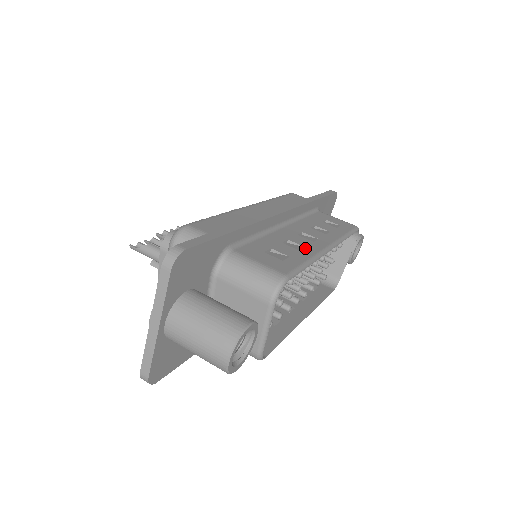
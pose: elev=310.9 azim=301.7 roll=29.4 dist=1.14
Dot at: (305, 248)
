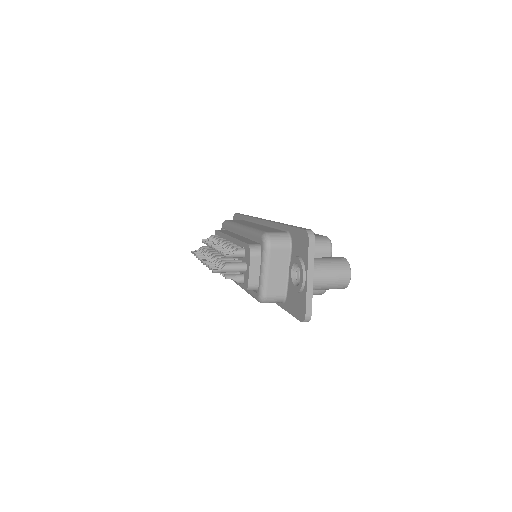
Dot at: occluded
